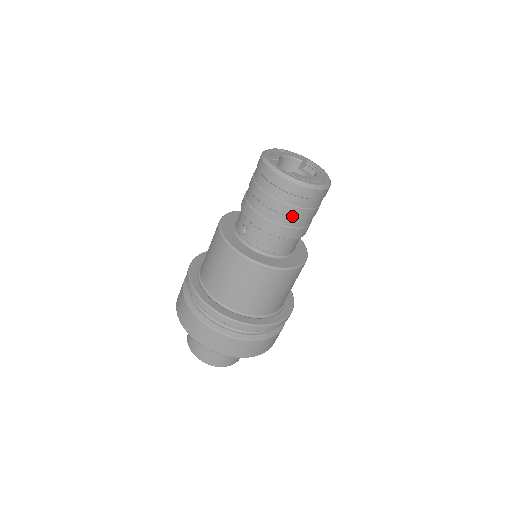
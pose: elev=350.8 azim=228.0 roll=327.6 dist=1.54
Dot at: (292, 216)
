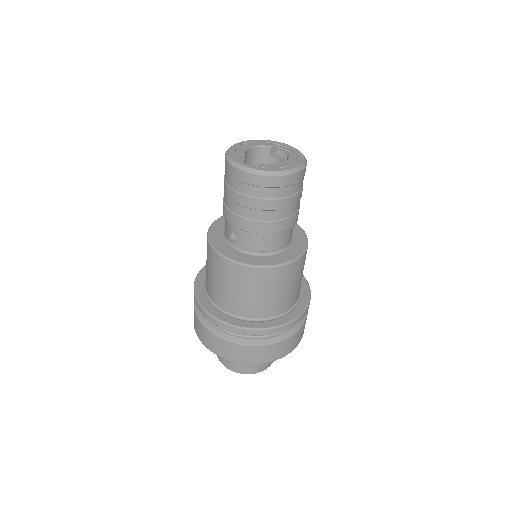
Dot at: (275, 209)
